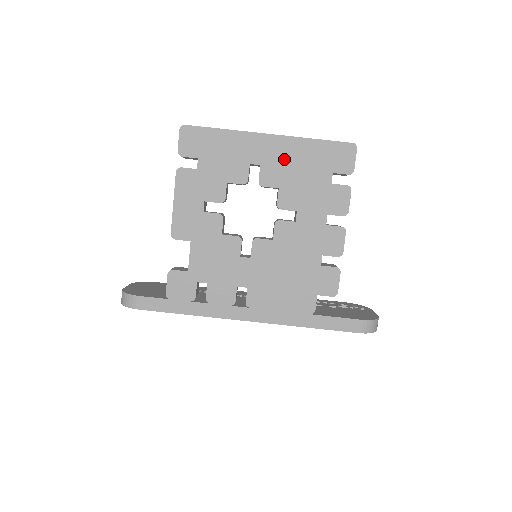
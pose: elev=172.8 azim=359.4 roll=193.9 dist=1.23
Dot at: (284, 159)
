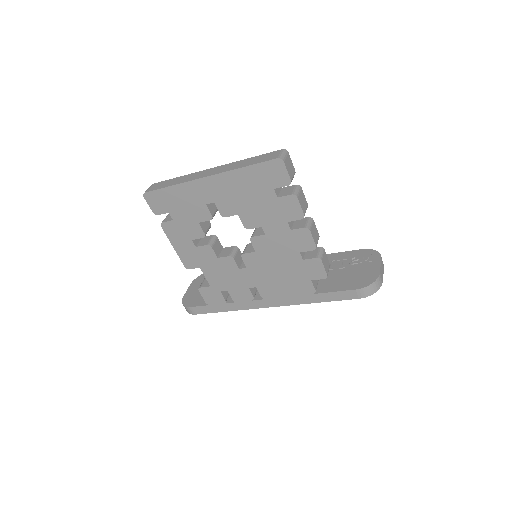
Dot at: (229, 192)
